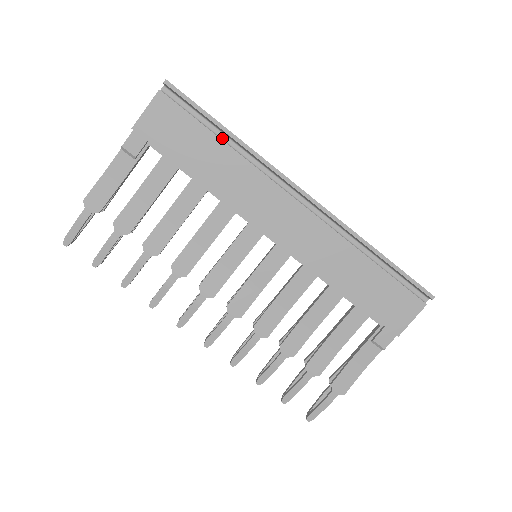
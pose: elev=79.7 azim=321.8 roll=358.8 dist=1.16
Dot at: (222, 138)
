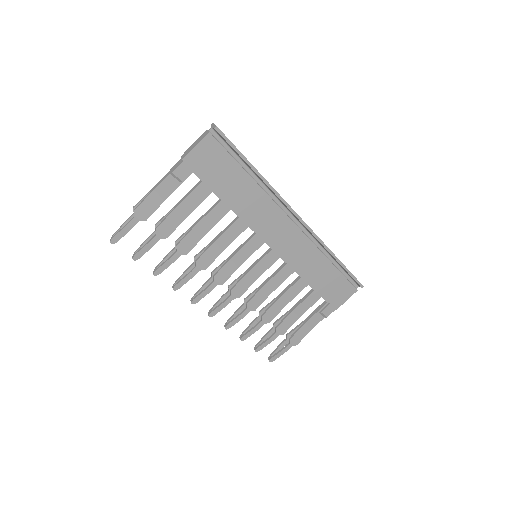
Dot at: (248, 172)
